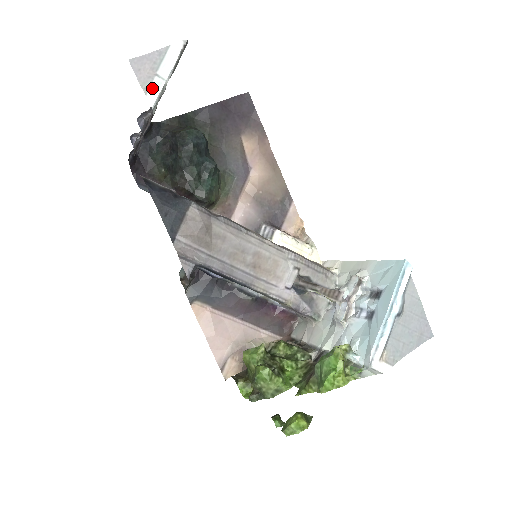
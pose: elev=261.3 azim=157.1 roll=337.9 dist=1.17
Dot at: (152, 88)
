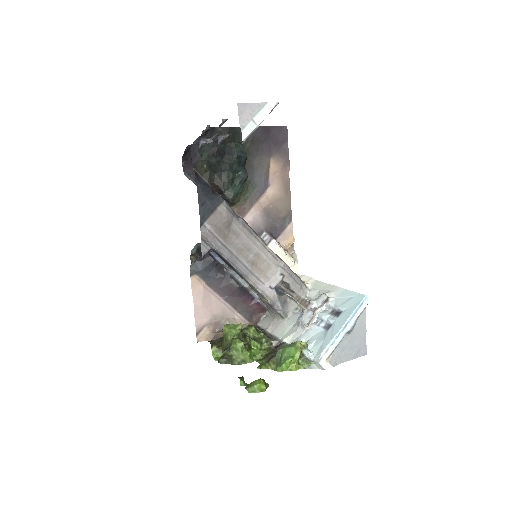
Dot at: (247, 128)
